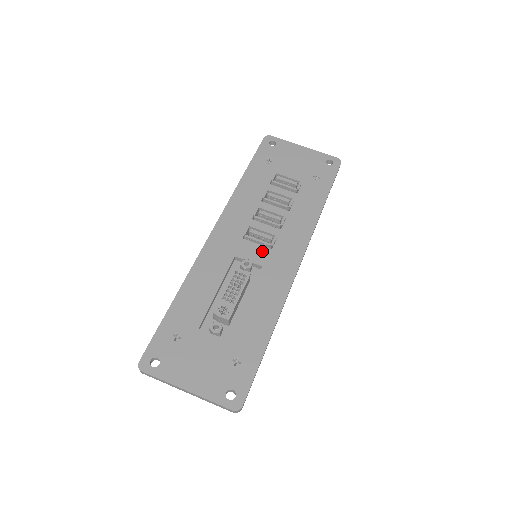
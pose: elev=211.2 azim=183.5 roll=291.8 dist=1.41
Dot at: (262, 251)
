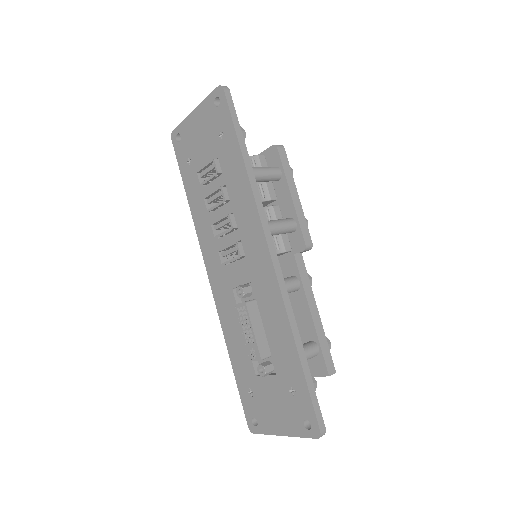
Dot at: (242, 266)
